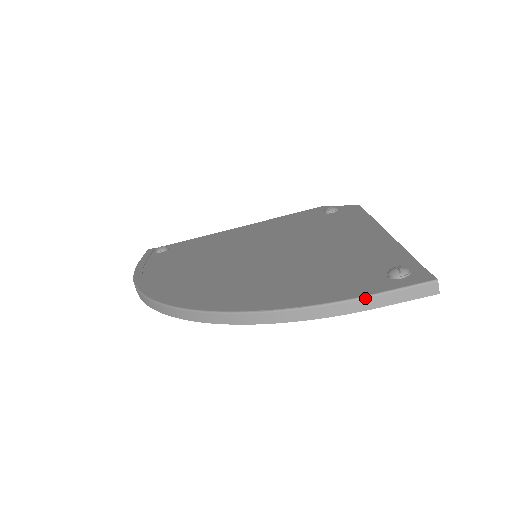
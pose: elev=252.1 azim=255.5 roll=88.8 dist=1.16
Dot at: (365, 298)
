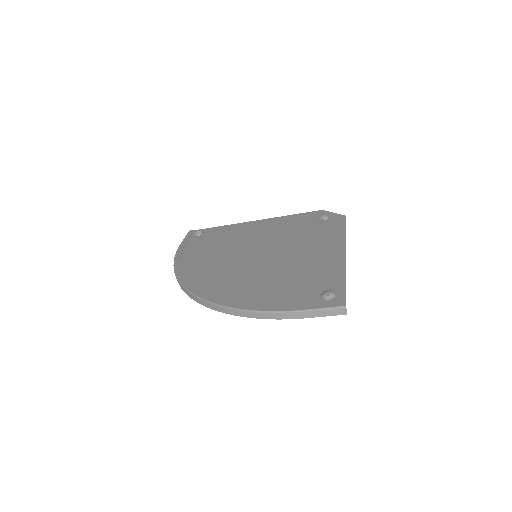
Dot at: (300, 312)
